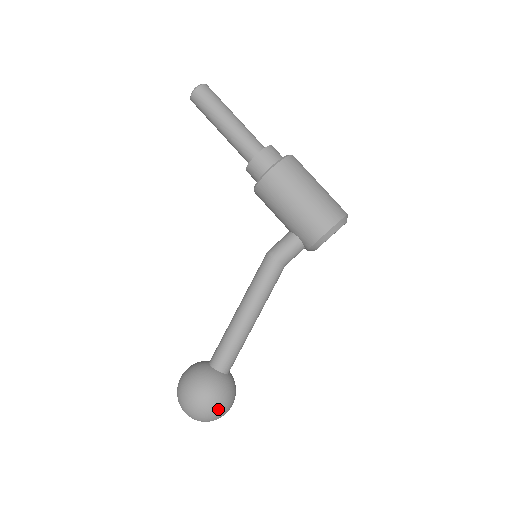
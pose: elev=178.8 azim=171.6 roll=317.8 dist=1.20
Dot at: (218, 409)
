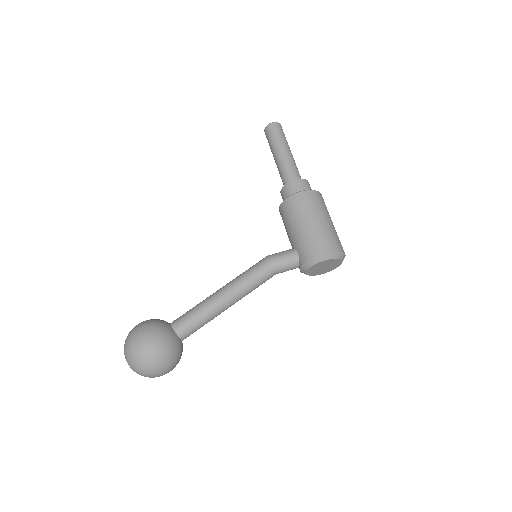
Dot at: (157, 360)
